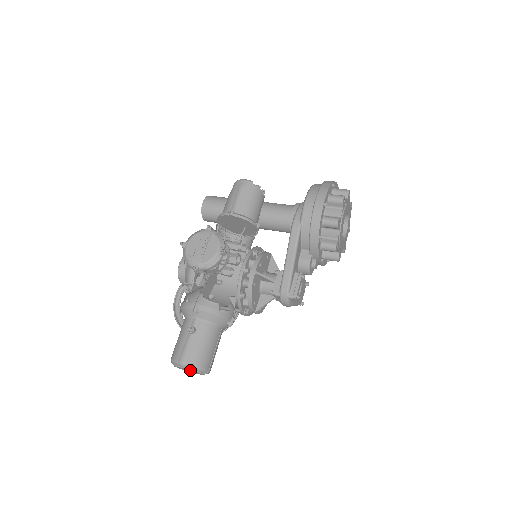
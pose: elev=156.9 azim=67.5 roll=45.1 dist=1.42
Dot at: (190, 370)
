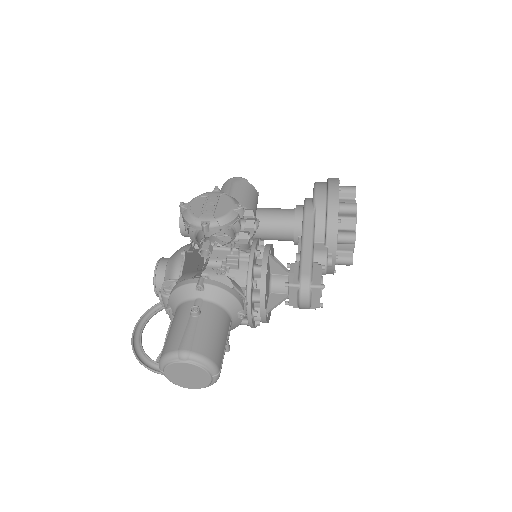
Dot at: (195, 365)
